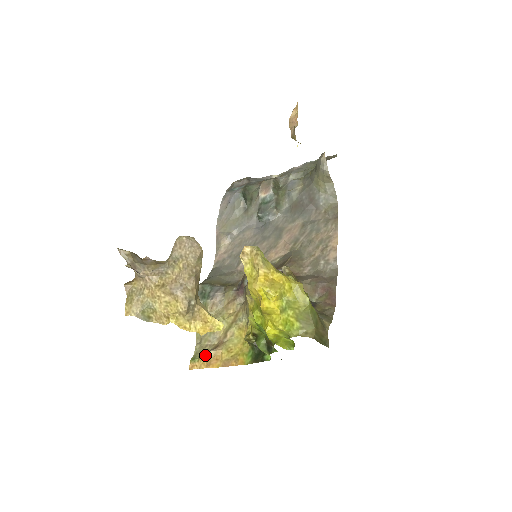
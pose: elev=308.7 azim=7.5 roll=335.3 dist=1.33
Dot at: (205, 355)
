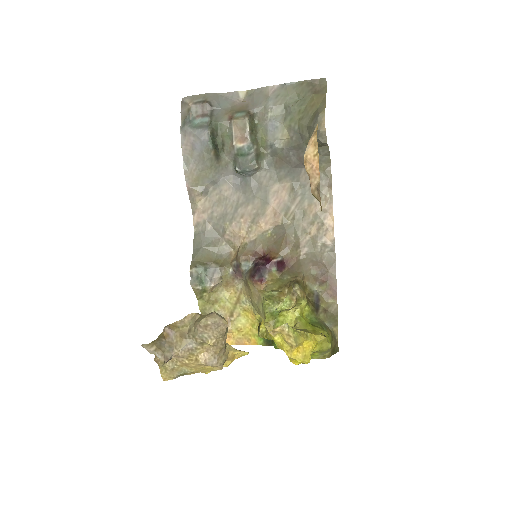
Dot at: occluded
